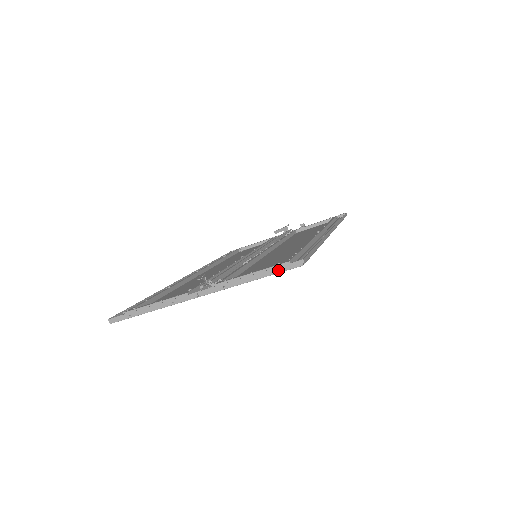
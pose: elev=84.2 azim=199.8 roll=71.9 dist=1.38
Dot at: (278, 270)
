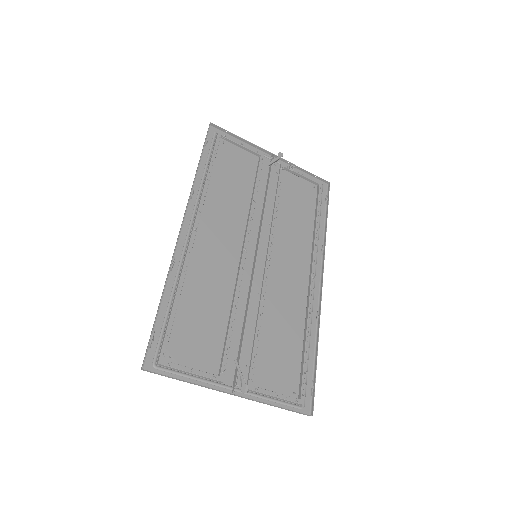
Dot at: occluded
